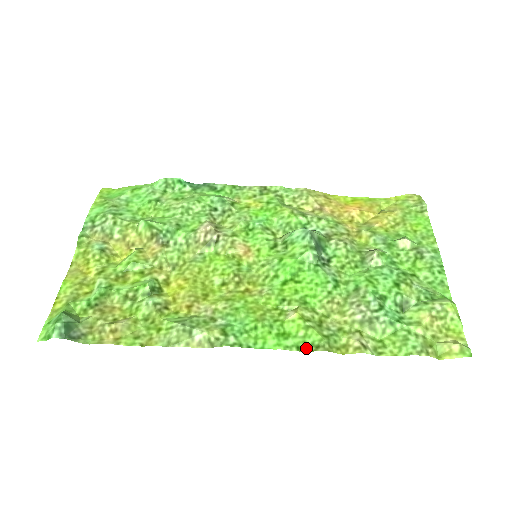
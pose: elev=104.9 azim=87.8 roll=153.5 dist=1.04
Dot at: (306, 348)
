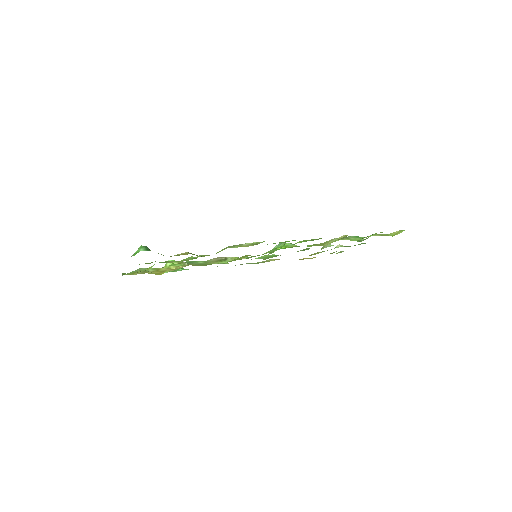
Dot at: occluded
